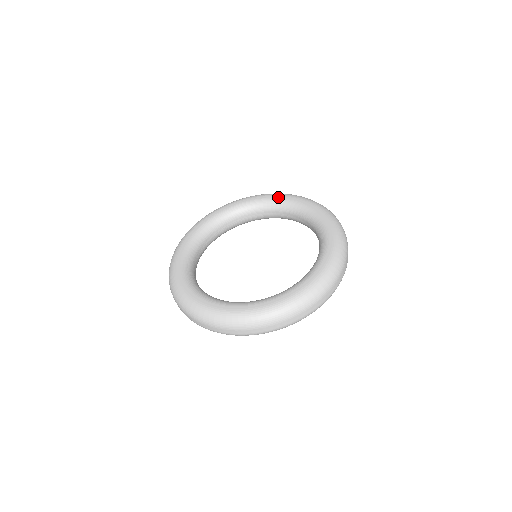
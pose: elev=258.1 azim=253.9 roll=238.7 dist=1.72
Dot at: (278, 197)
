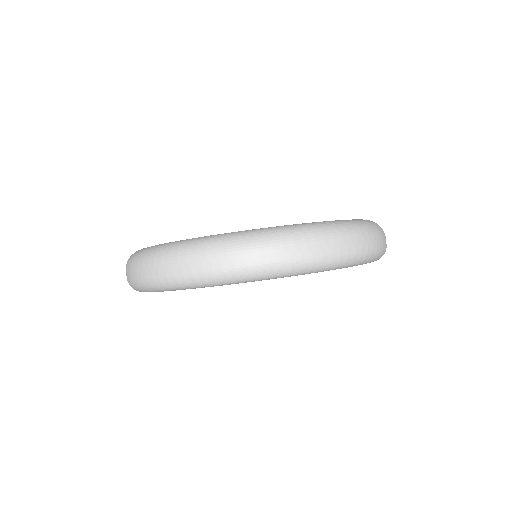
Dot at: occluded
